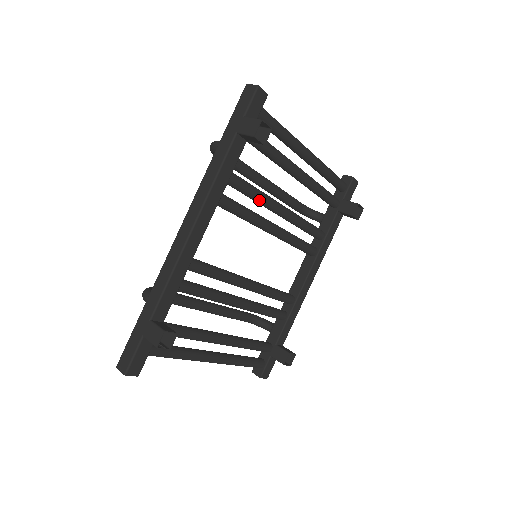
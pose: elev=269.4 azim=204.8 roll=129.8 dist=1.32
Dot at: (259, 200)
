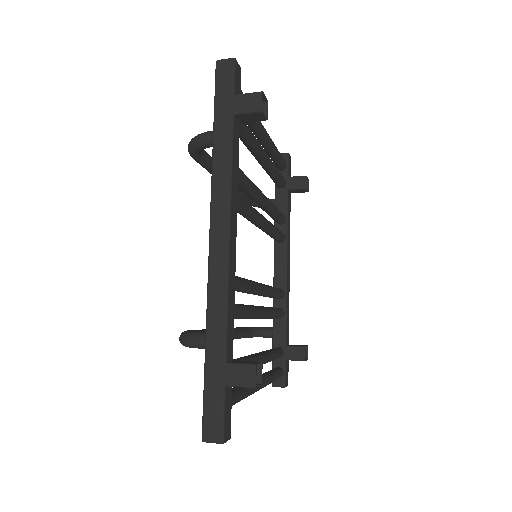
Dot at: (252, 191)
